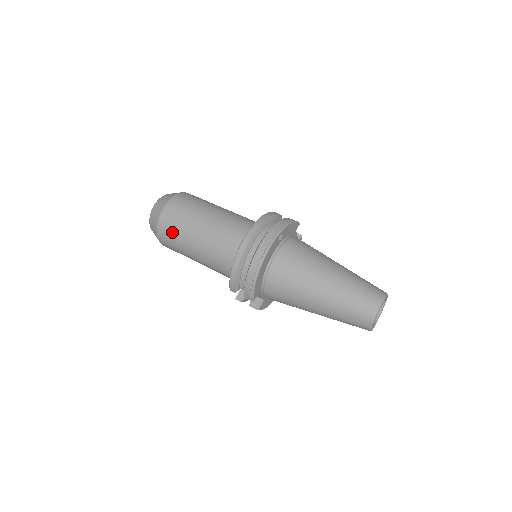
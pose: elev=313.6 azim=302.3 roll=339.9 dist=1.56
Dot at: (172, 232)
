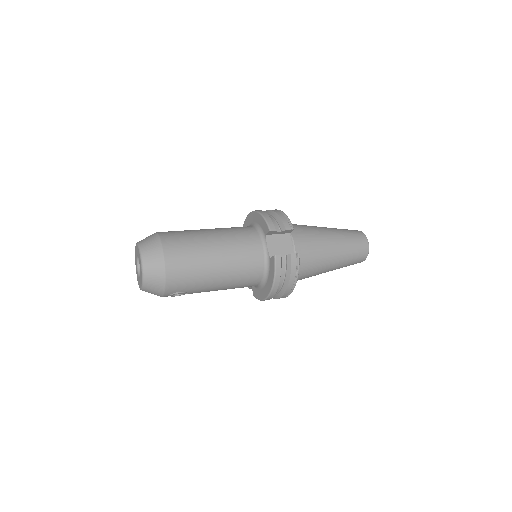
Dot at: (179, 234)
